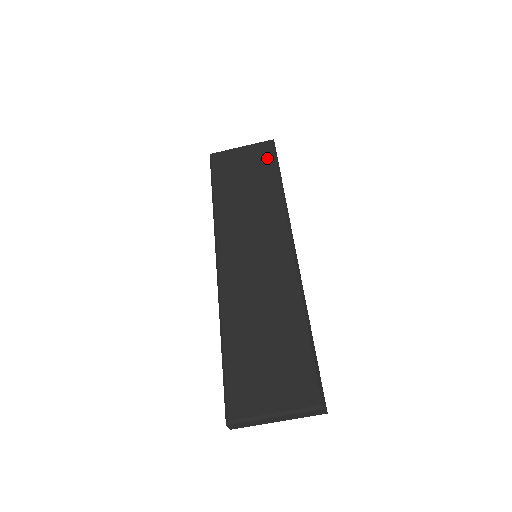
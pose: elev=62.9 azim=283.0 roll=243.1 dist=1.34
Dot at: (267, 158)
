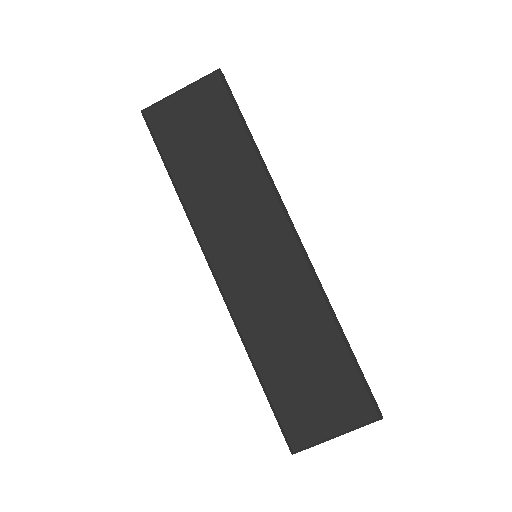
Dot at: (222, 106)
